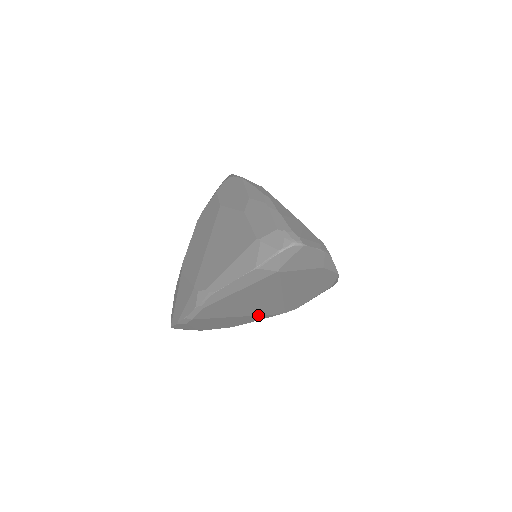
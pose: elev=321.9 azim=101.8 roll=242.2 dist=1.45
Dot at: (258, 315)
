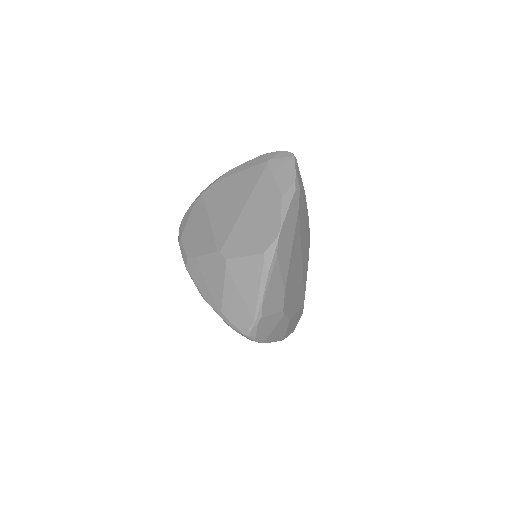
Dot at: (213, 233)
